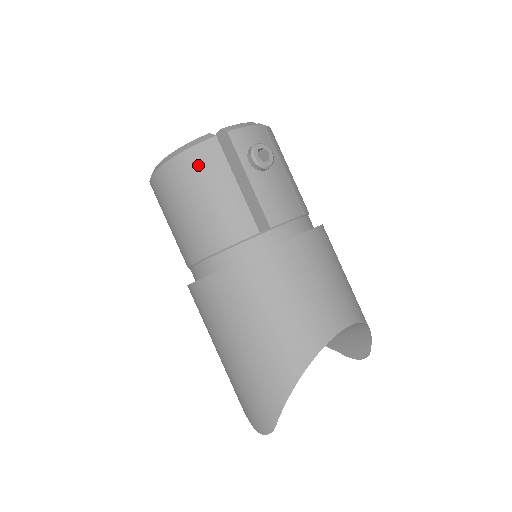
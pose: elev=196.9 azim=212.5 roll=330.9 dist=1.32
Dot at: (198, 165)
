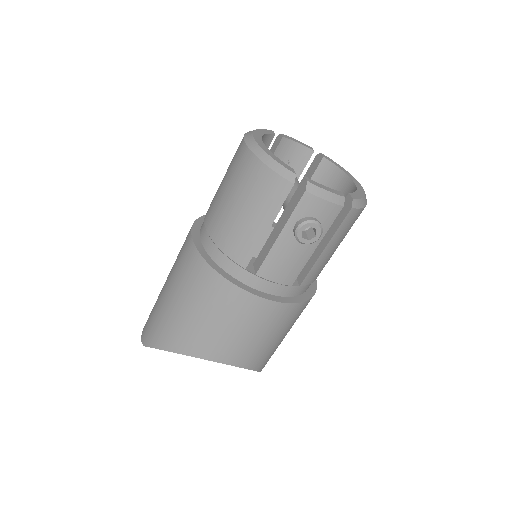
Dot at: (261, 185)
